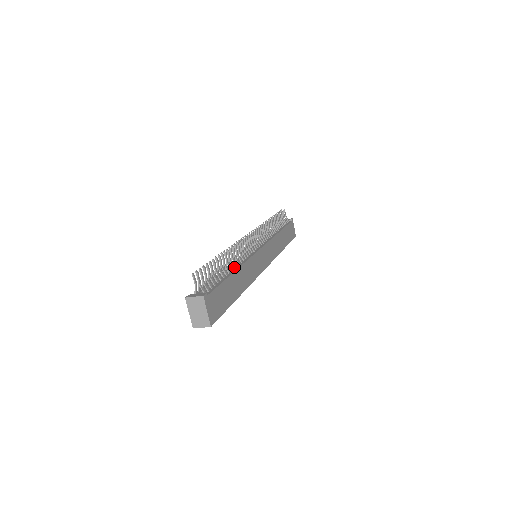
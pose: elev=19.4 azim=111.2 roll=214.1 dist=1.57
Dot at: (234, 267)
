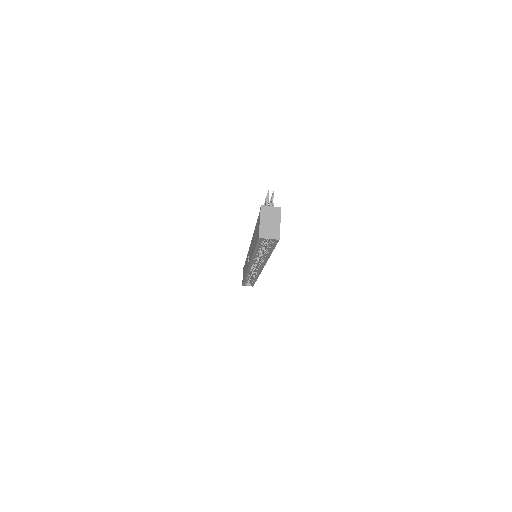
Dot at: occluded
